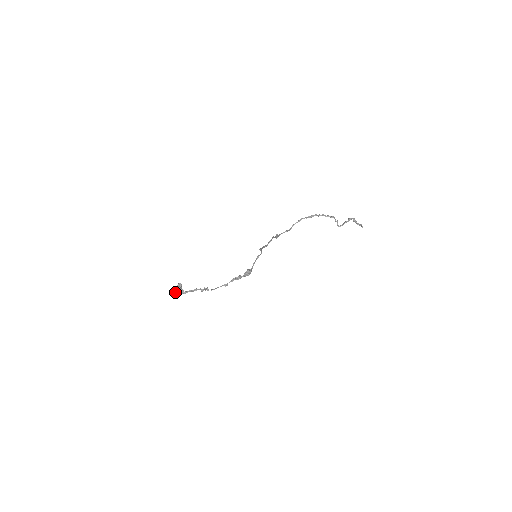
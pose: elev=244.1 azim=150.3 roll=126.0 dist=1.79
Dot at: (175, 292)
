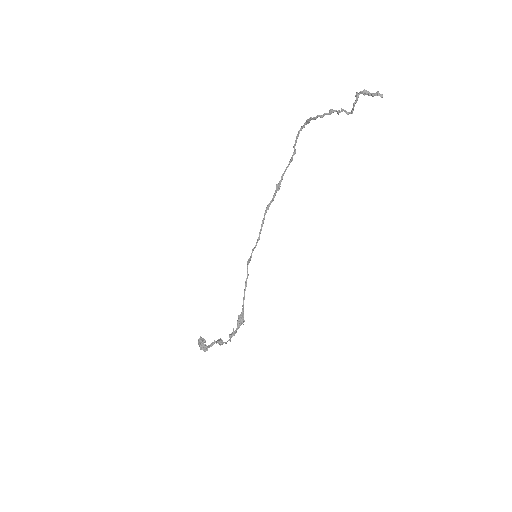
Dot at: occluded
